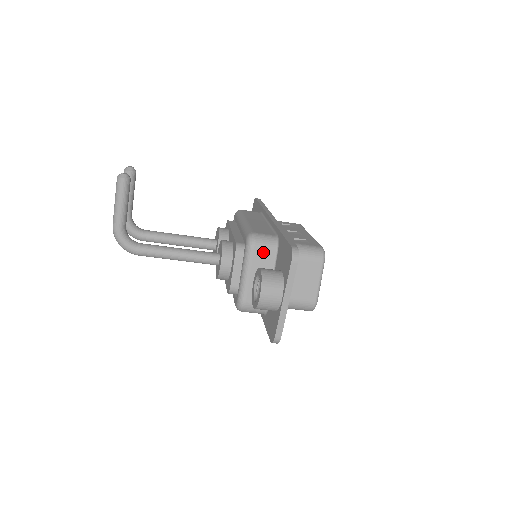
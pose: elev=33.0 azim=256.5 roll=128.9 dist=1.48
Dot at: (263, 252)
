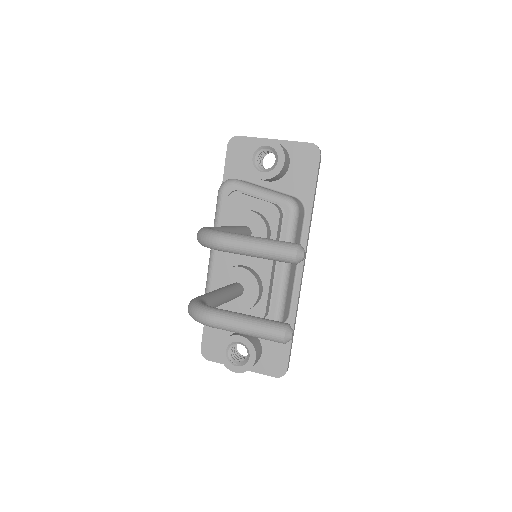
Dot at: occluded
